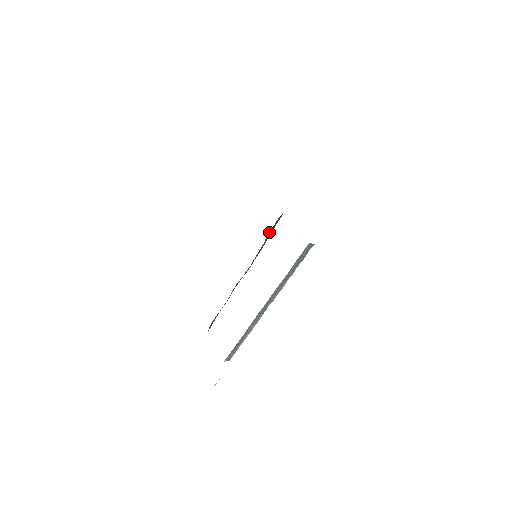
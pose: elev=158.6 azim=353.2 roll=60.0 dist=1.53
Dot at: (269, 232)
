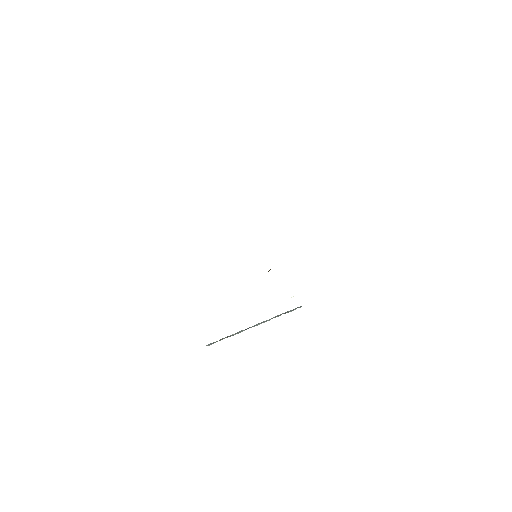
Dot at: occluded
